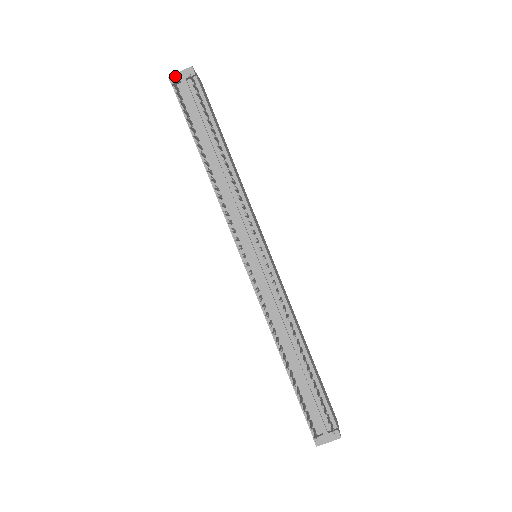
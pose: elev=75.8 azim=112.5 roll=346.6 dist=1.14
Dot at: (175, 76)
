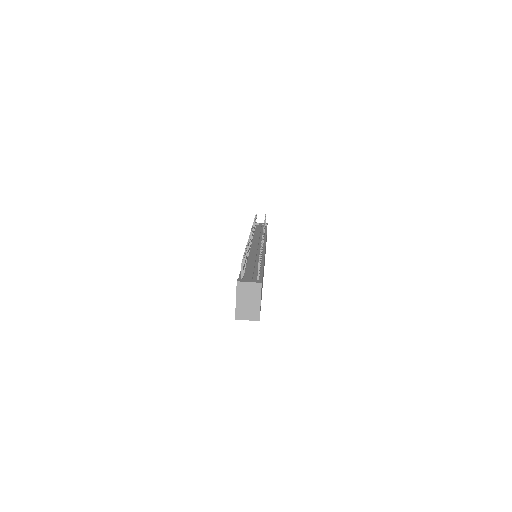
Dot at: (257, 223)
